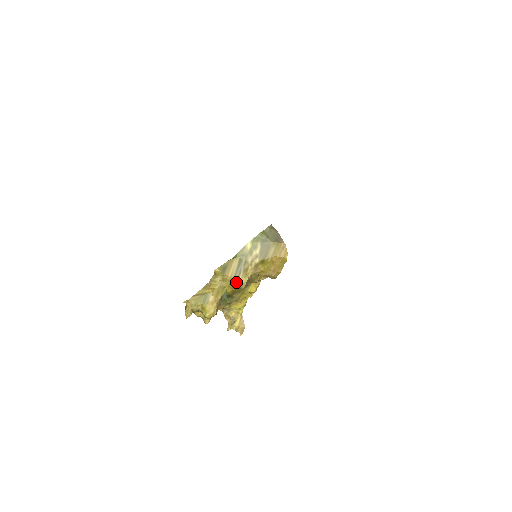
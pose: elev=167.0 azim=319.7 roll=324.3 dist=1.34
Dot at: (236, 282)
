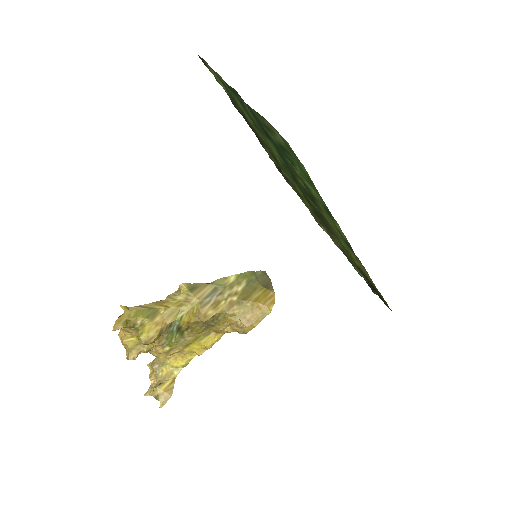
Dot at: (201, 308)
